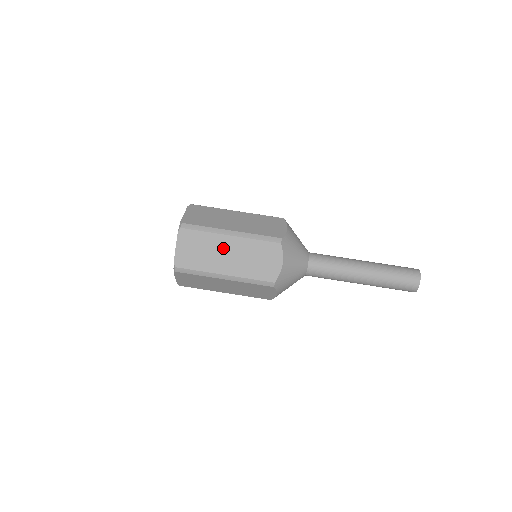
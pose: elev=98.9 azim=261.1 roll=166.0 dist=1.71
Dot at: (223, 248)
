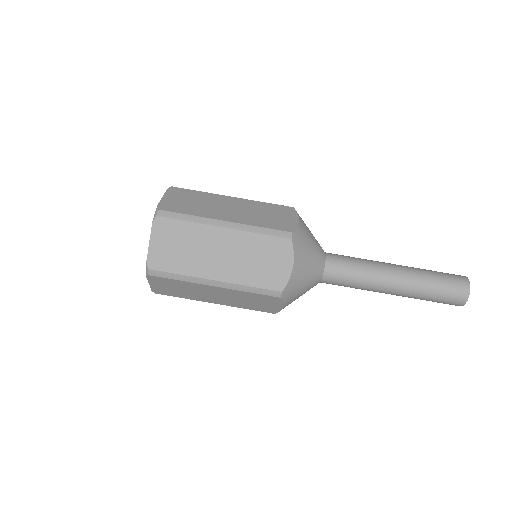
Dot at: (207, 291)
